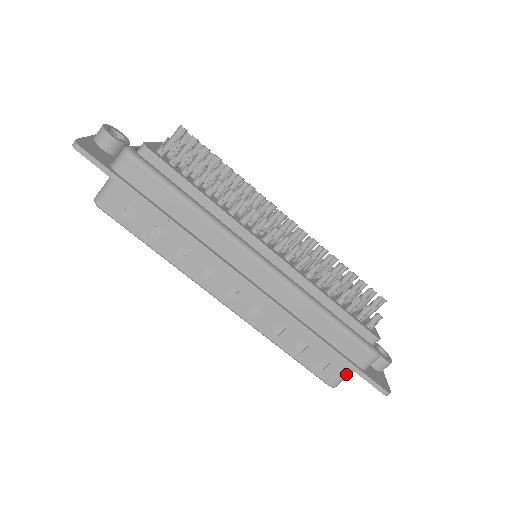
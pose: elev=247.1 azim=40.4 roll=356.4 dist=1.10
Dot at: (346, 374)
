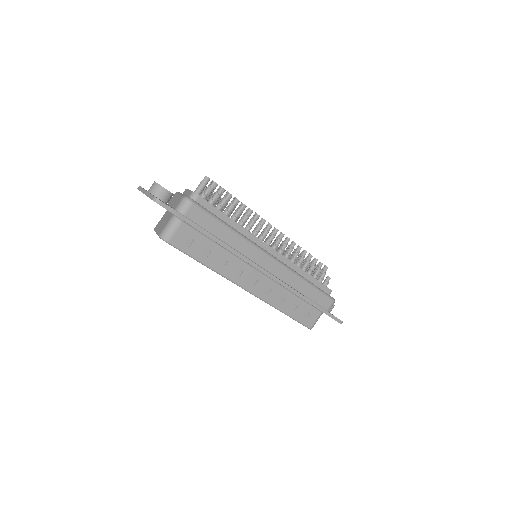
Dot at: (318, 318)
